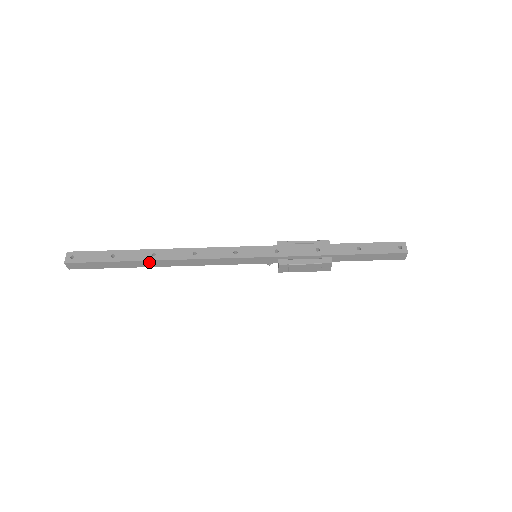
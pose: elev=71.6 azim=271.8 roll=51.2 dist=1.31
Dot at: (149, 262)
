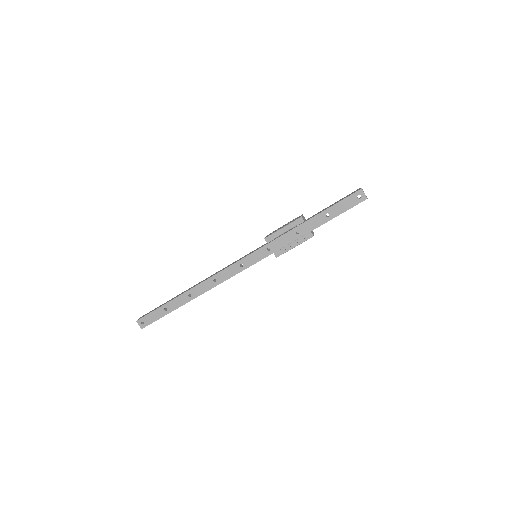
Dot at: (190, 300)
